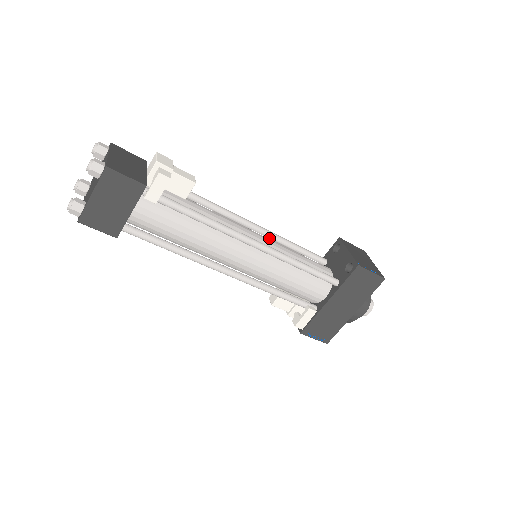
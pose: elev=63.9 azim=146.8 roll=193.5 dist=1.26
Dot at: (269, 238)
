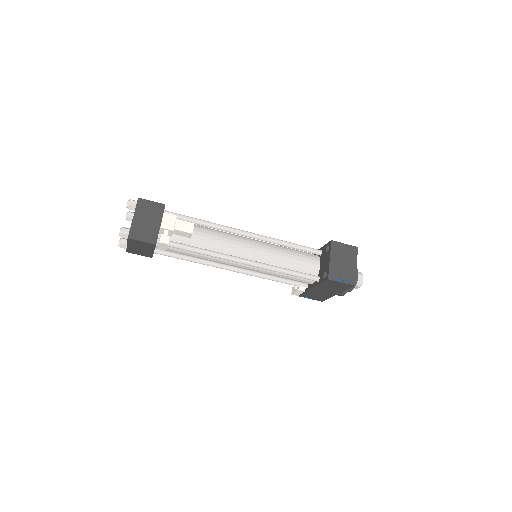
Dot at: occluded
